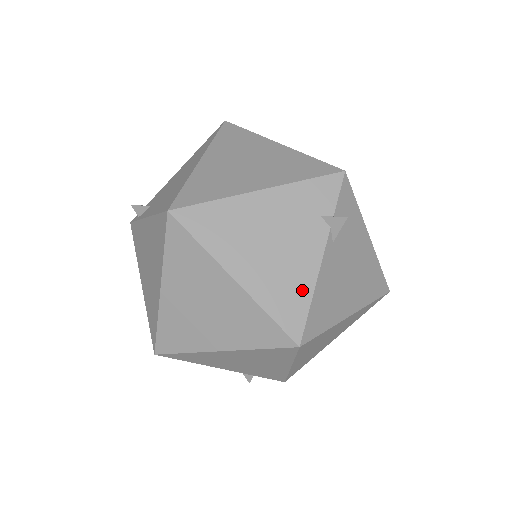
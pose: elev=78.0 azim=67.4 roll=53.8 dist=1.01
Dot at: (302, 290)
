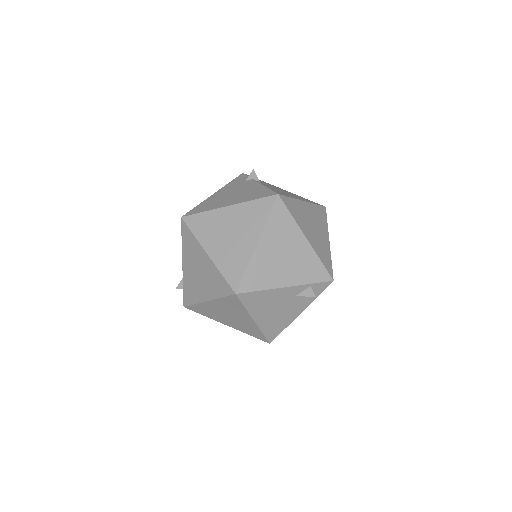
Dot at: (260, 190)
